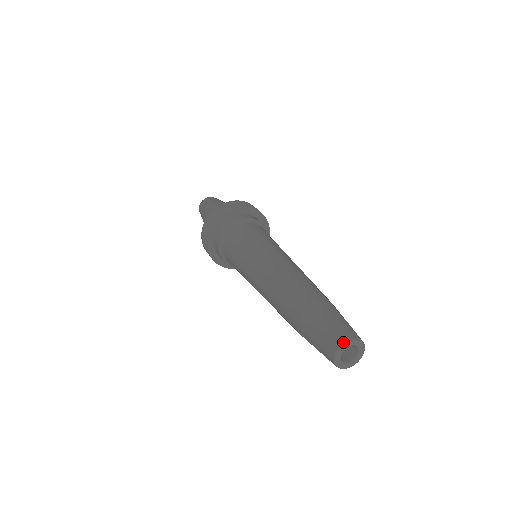
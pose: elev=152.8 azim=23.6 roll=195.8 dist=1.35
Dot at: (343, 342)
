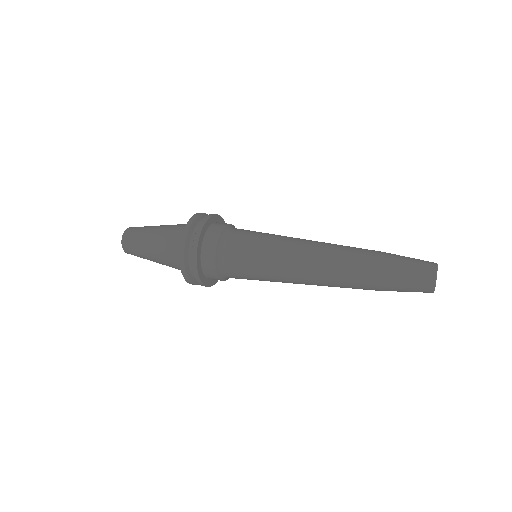
Dot at: (435, 275)
